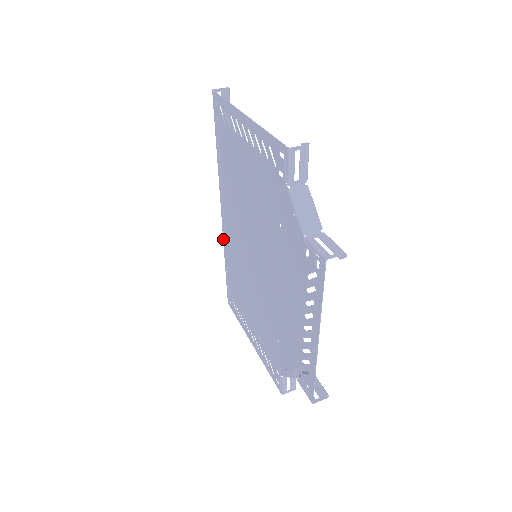
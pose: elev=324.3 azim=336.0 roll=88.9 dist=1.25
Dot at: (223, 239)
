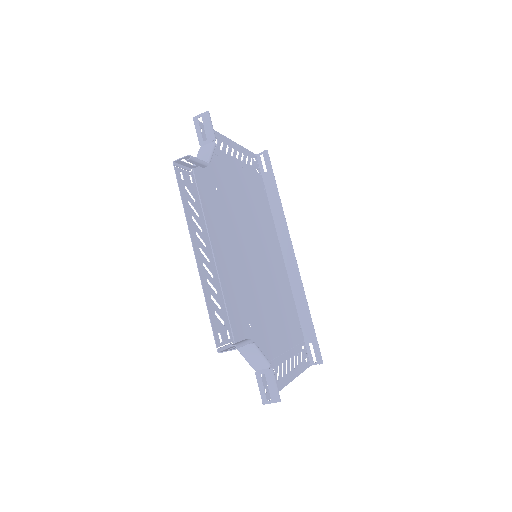
Dot at: (289, 284)
